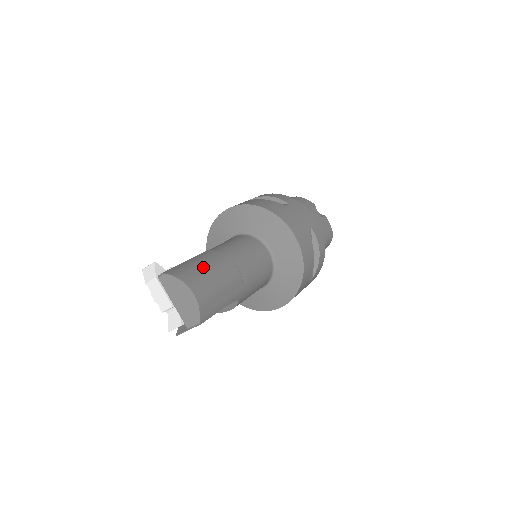
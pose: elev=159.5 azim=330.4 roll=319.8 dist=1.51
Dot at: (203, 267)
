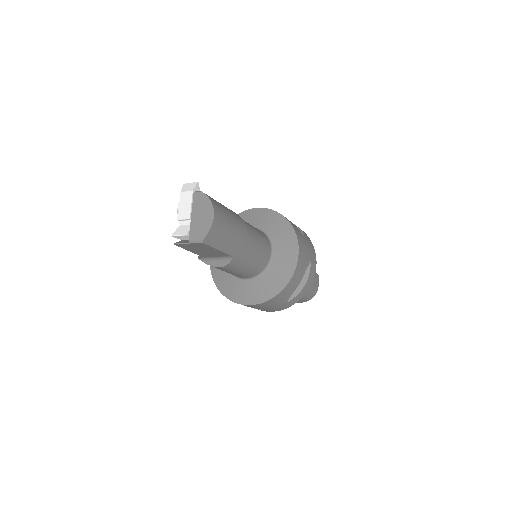
Dot at: (228, 211)
